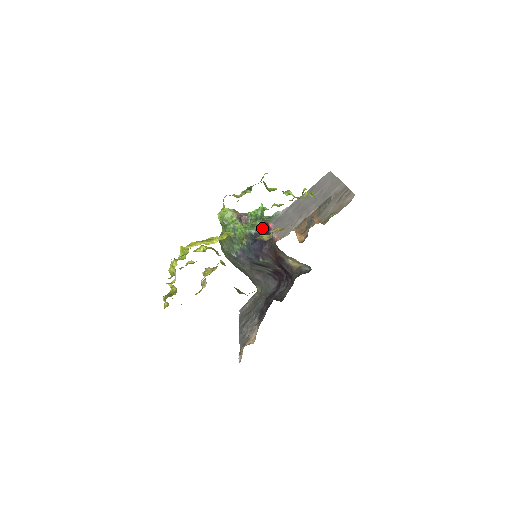
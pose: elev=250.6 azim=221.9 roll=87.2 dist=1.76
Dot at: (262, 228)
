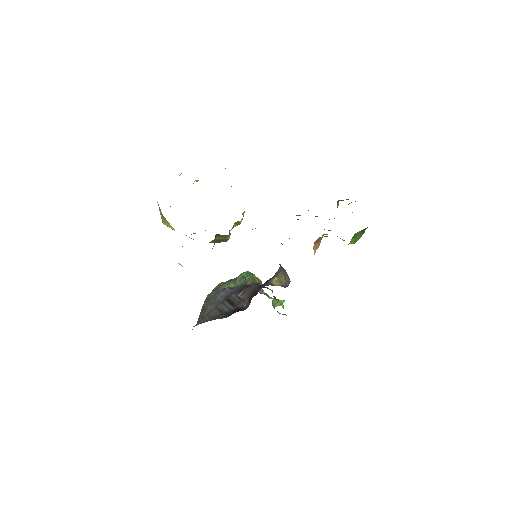
Dot at: (271, 290)
